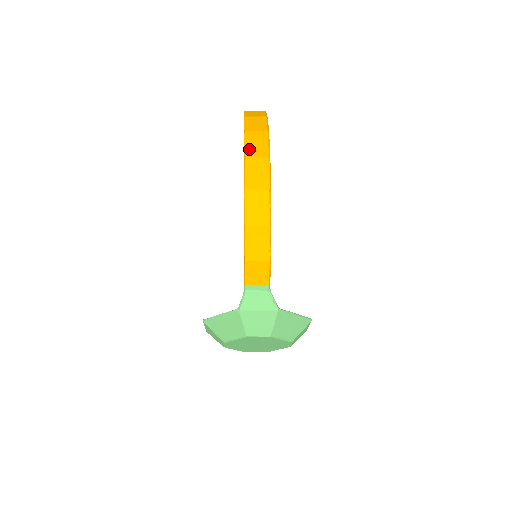
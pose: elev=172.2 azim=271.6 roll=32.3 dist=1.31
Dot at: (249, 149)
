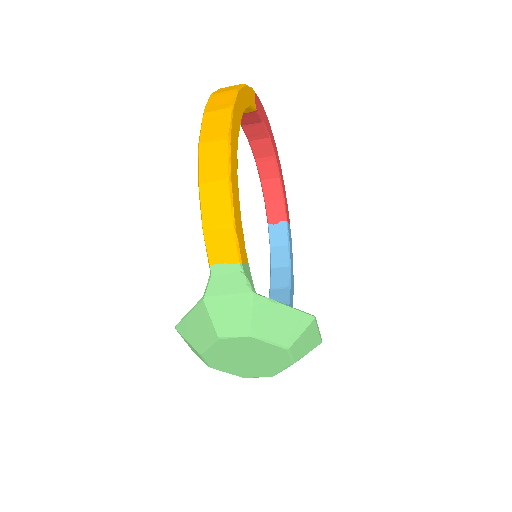
Dot at: (210, 106)
